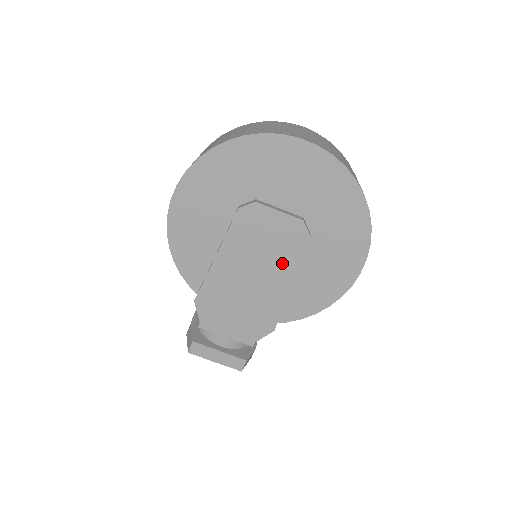
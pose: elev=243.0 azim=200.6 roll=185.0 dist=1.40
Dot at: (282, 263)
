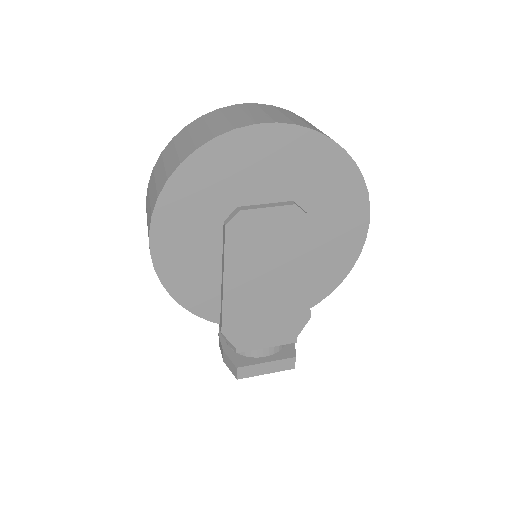
Dot at: (292, 255)
